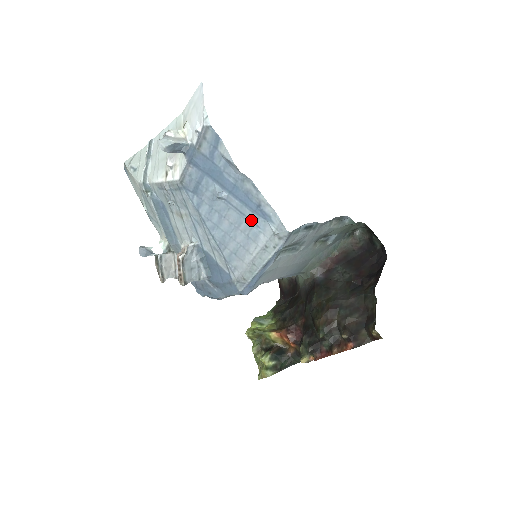
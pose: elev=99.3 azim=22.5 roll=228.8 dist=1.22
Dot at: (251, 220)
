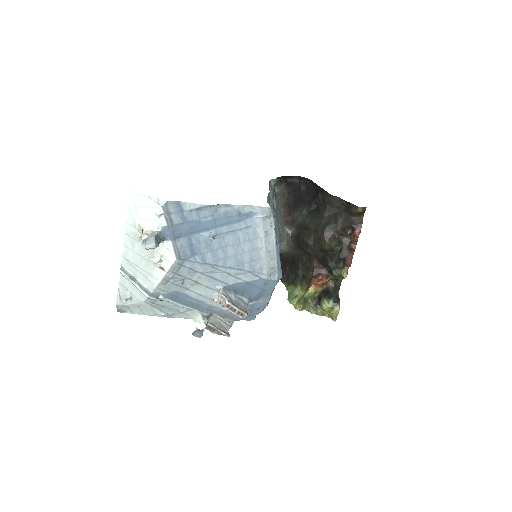
Dot at: (243, 228)
